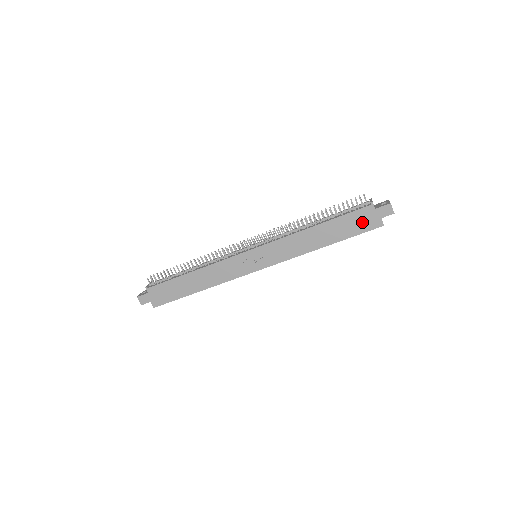
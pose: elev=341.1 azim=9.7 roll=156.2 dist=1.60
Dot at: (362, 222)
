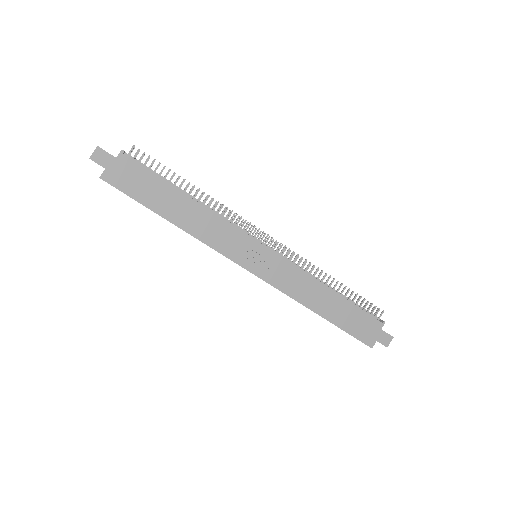
Dot at: (363, 328)
